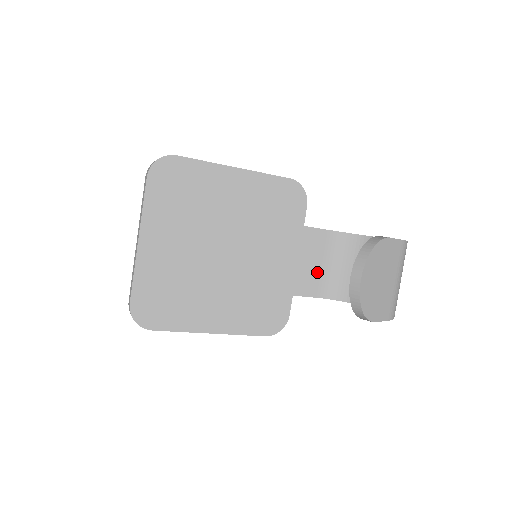
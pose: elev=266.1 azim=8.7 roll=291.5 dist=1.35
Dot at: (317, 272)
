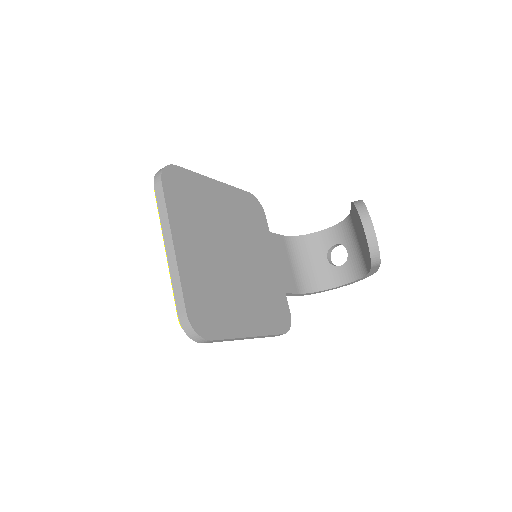
Dot at: (290, 271)
